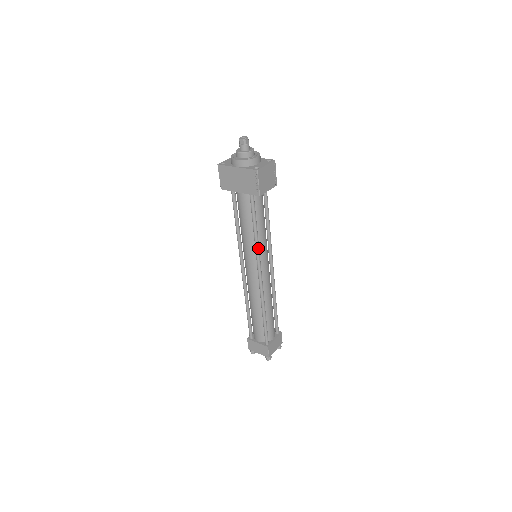
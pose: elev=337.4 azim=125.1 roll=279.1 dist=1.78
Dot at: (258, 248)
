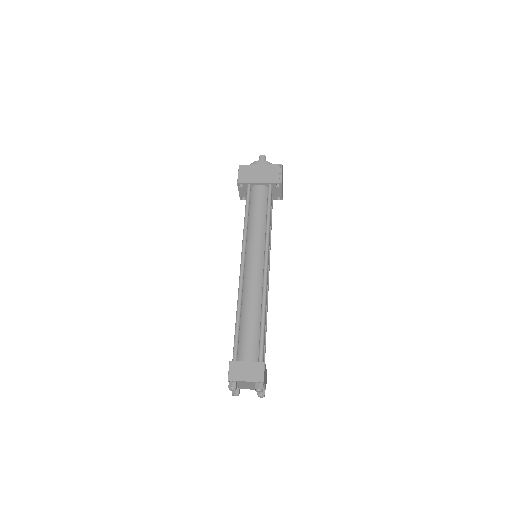
Dot at: (269, 234)
